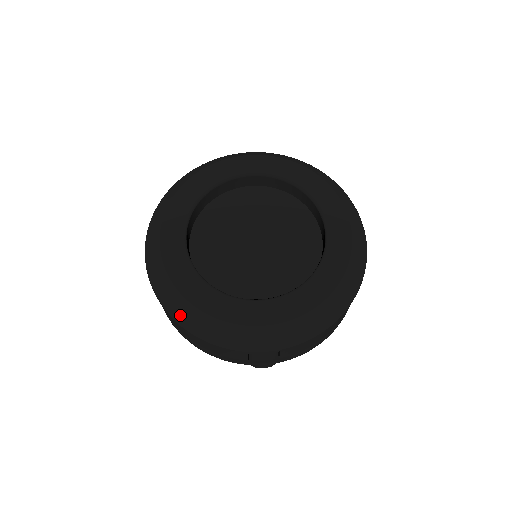
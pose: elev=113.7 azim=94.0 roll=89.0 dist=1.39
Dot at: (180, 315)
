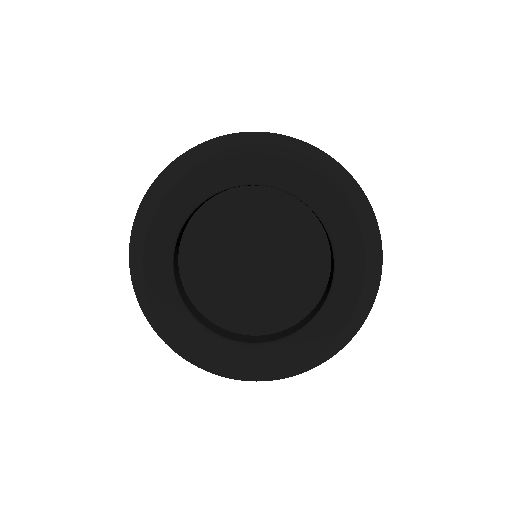
Dot at: (166, 340)
